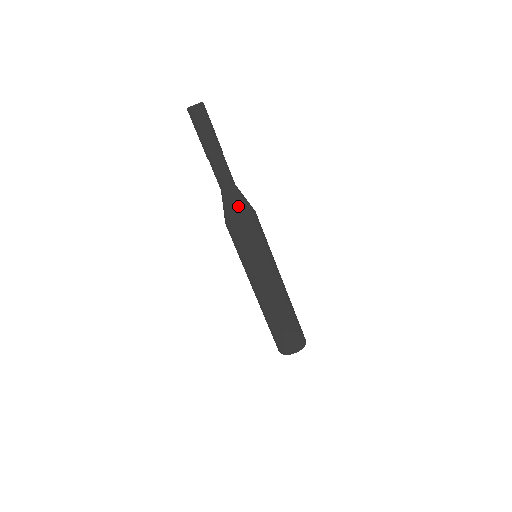
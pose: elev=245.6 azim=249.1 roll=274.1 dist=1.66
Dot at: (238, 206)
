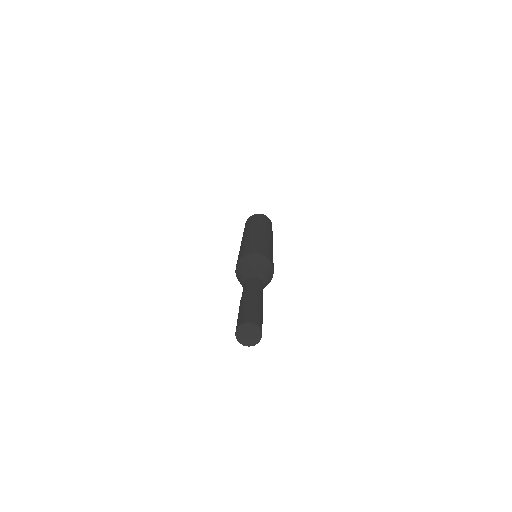
Dot at: occluded
